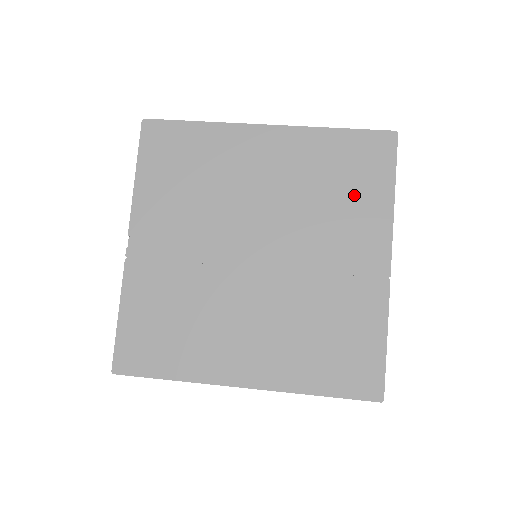
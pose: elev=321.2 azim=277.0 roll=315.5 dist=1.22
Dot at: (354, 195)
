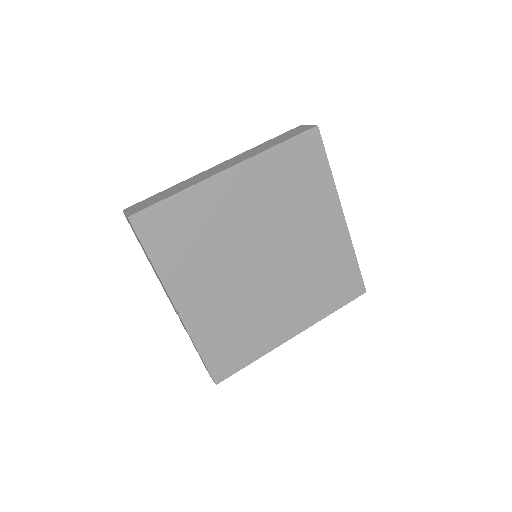
Dot at: (308, 187)
